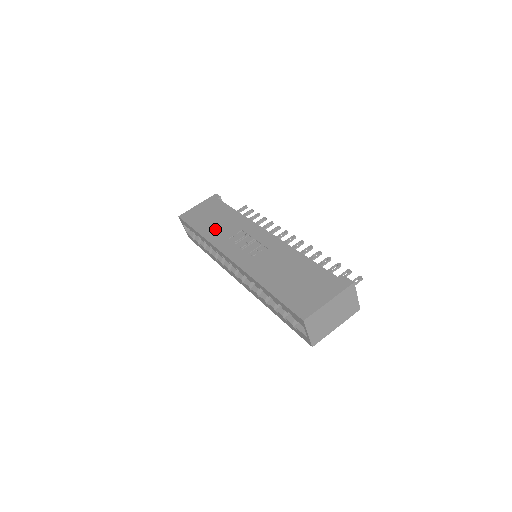
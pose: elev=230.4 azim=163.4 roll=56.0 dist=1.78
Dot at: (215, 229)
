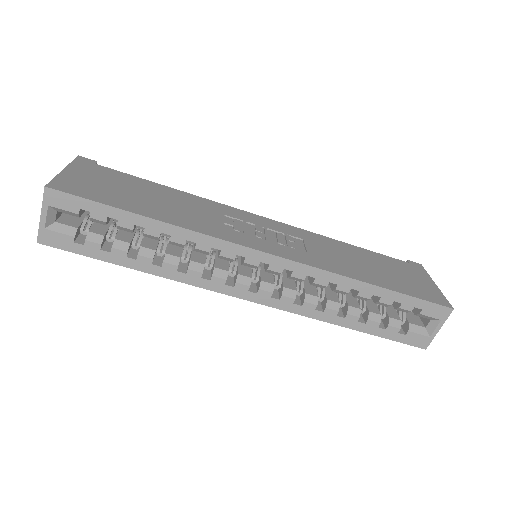
Dot at: (176, 212)
